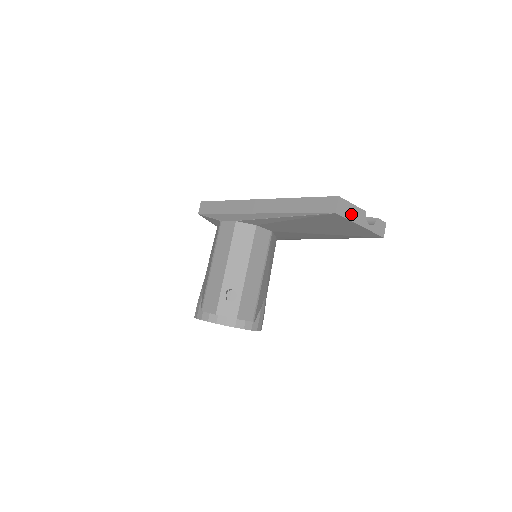
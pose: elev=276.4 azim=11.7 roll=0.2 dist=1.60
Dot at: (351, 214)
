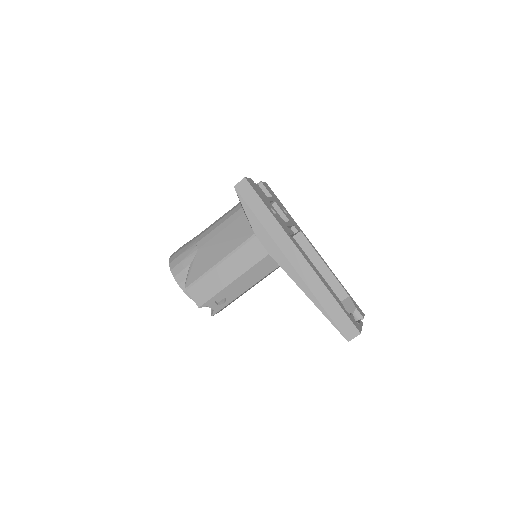
Dot at: occluded
